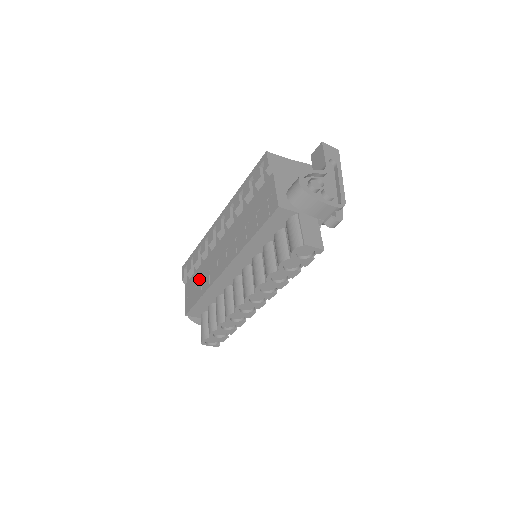
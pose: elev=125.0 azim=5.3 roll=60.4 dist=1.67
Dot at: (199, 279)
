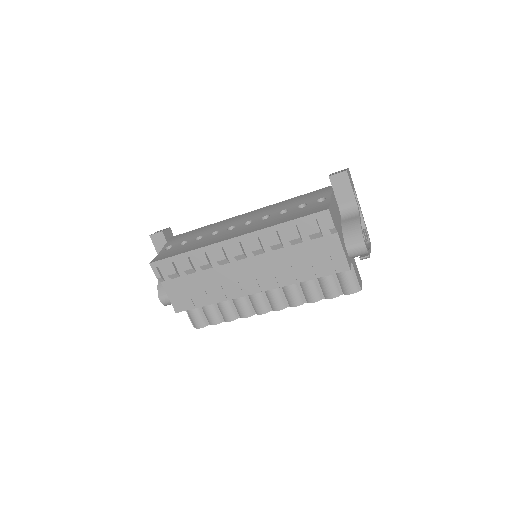
Dot at: (199, 287)
